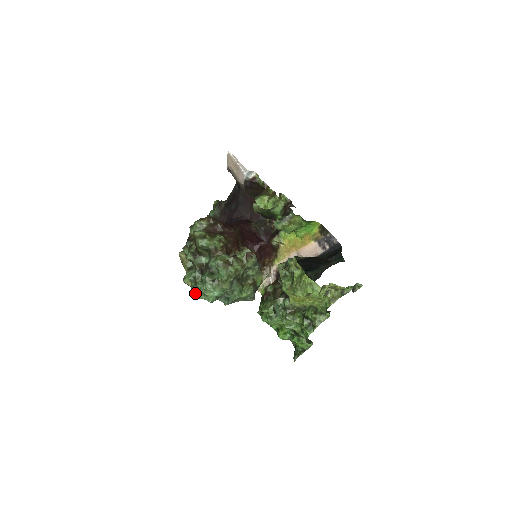
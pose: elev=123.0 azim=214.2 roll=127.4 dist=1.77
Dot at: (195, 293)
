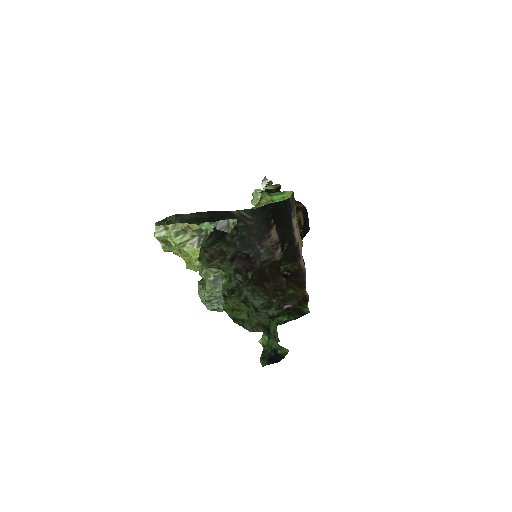
Dot at: occluded
